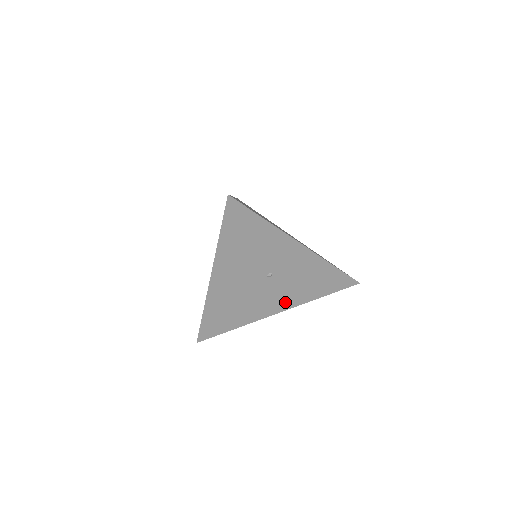
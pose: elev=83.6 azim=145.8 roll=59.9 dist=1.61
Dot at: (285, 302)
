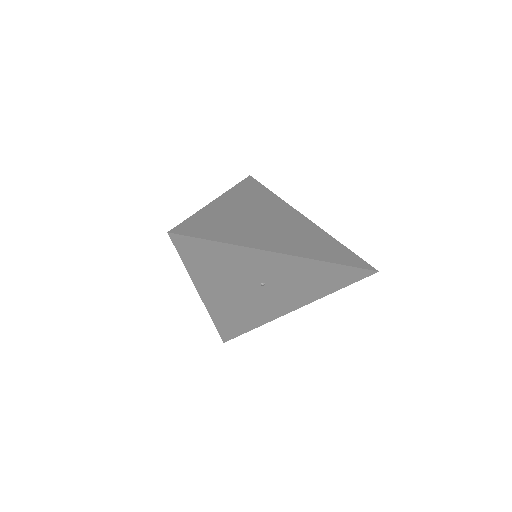
Dot at: (296, 301)
